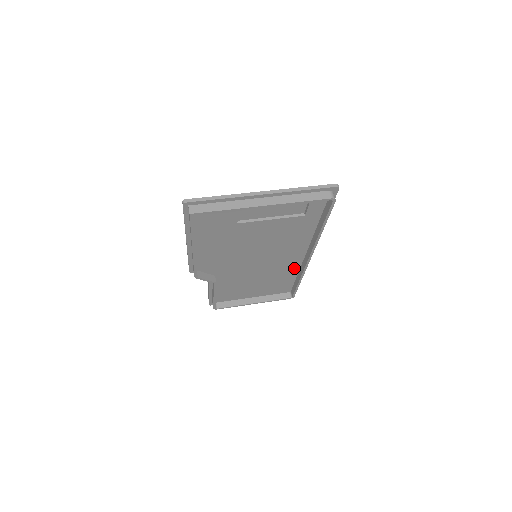
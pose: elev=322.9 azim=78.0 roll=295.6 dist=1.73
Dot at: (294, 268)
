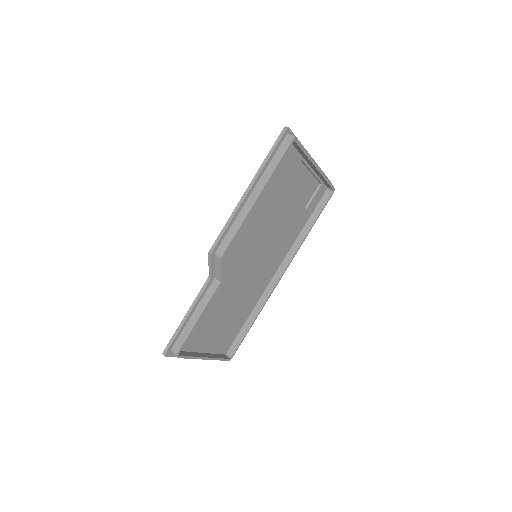
Dot at: (255, 299)
